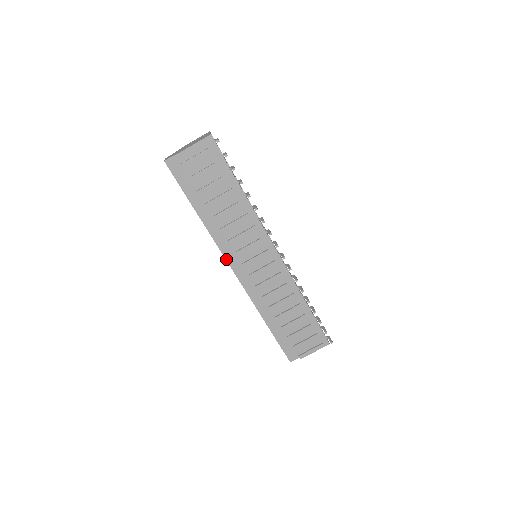
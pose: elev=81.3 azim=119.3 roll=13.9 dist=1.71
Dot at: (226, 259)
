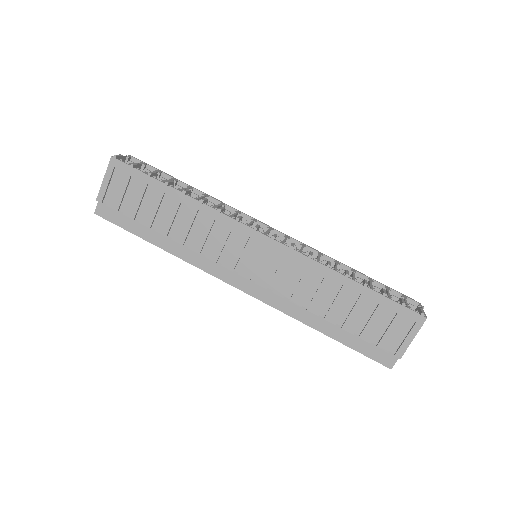
Dot at: (220, 279)
